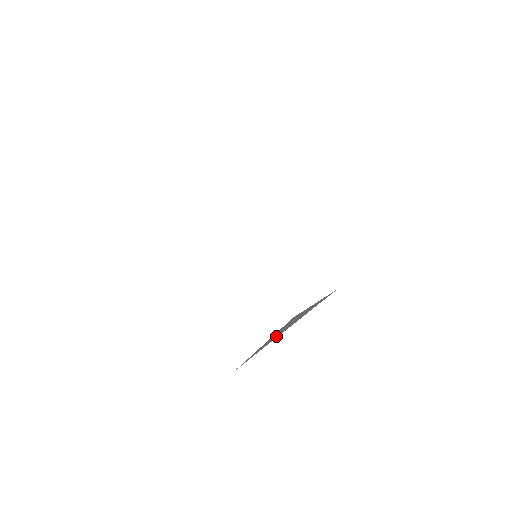
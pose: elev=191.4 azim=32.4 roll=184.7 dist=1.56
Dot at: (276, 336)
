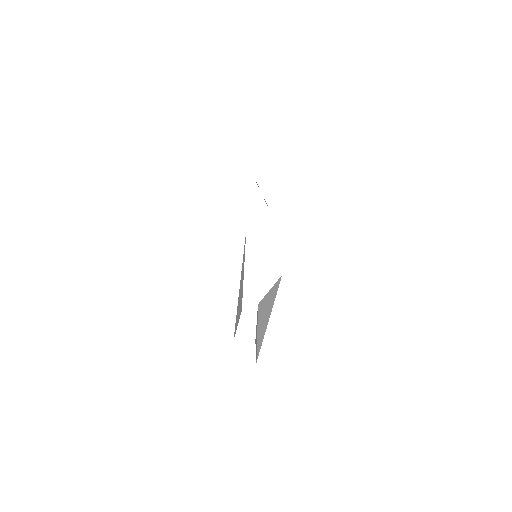
Dot at: (265, 324)
